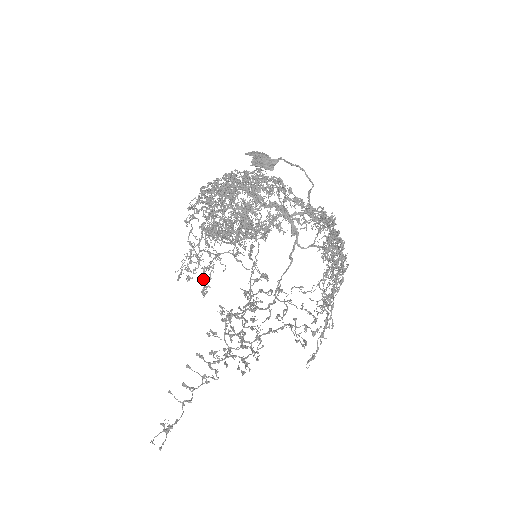
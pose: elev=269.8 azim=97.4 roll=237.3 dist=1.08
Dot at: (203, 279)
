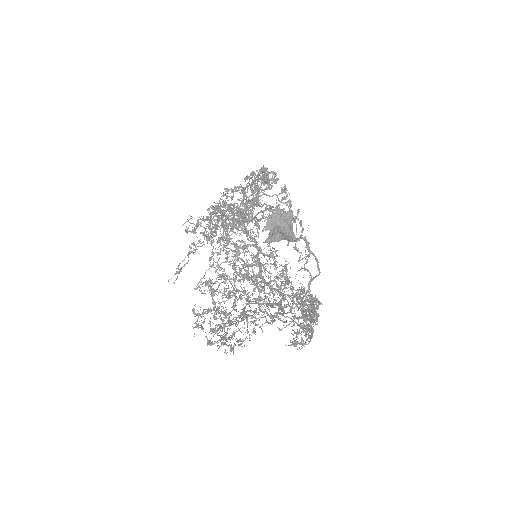
Dot at: occluded
